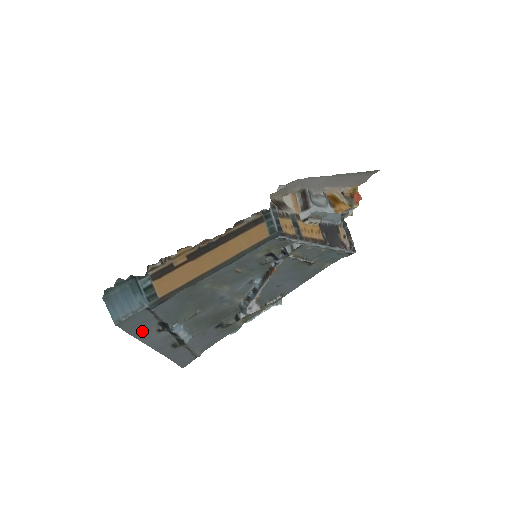
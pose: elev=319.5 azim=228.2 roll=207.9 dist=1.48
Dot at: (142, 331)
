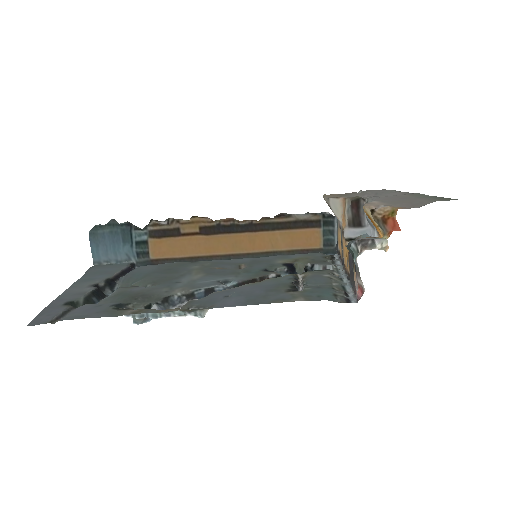
Dot at: (88, 279)
